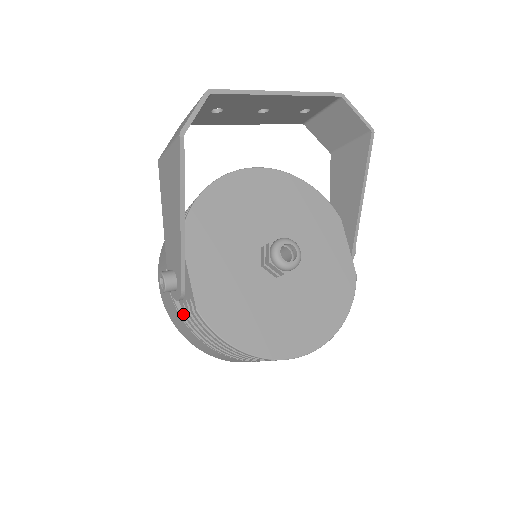
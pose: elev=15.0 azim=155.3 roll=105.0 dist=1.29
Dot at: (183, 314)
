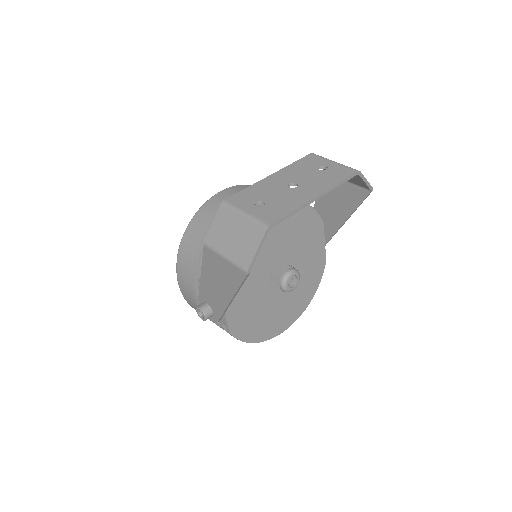
Dot at: occluded
